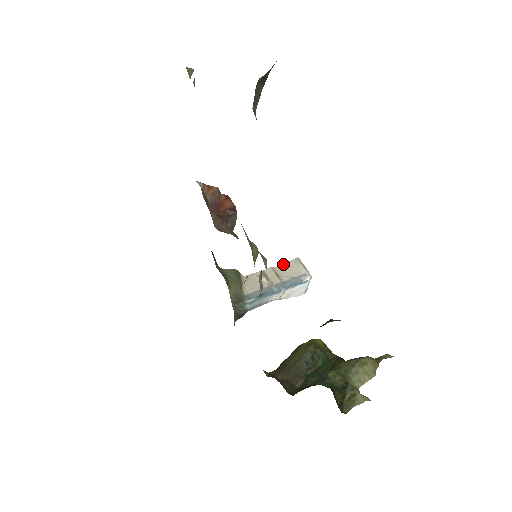
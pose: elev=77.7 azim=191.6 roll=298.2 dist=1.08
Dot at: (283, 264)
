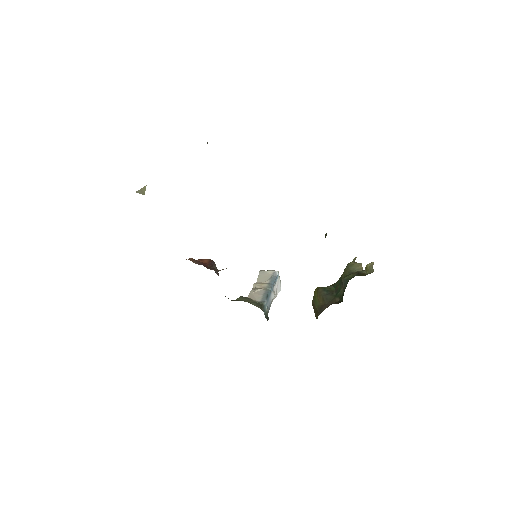
Dot at: (257, 278)
